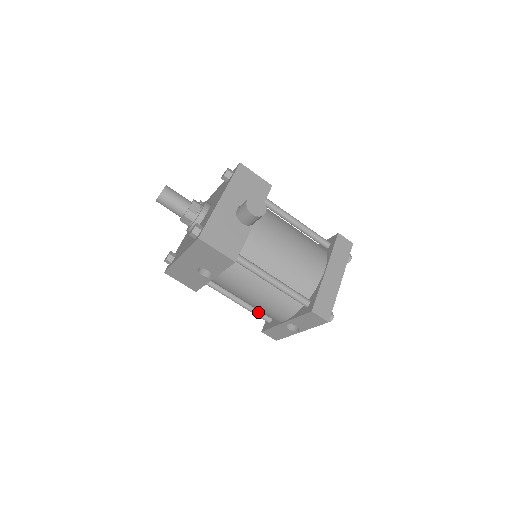
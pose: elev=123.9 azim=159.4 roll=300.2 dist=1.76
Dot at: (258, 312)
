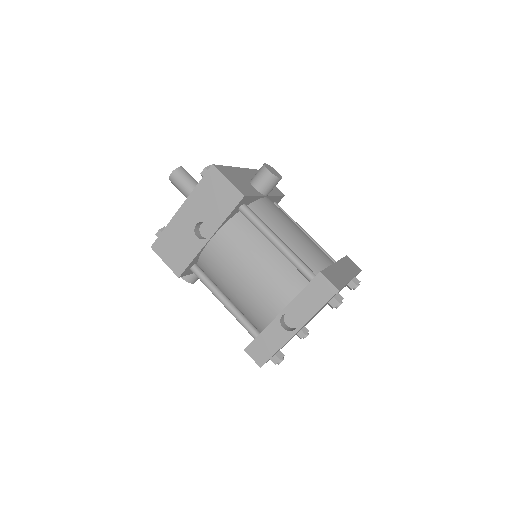
Dot at: (246, 319)
